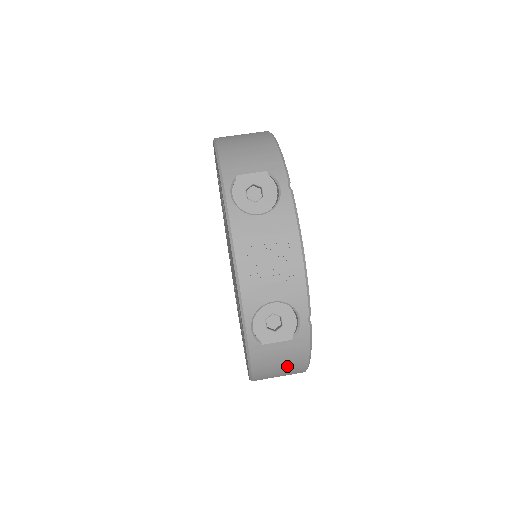
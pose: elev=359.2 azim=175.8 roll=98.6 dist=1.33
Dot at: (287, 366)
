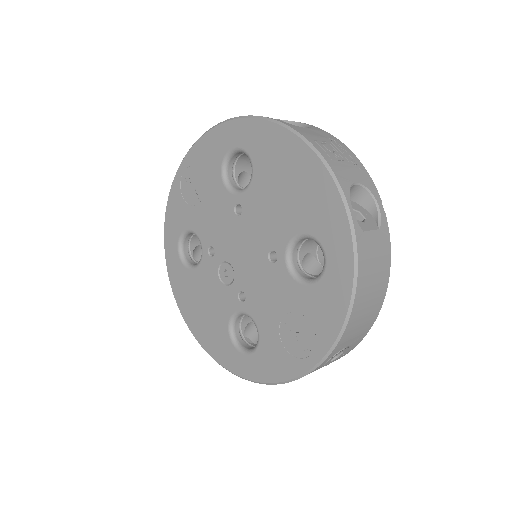
Dot at: (377, 280)
